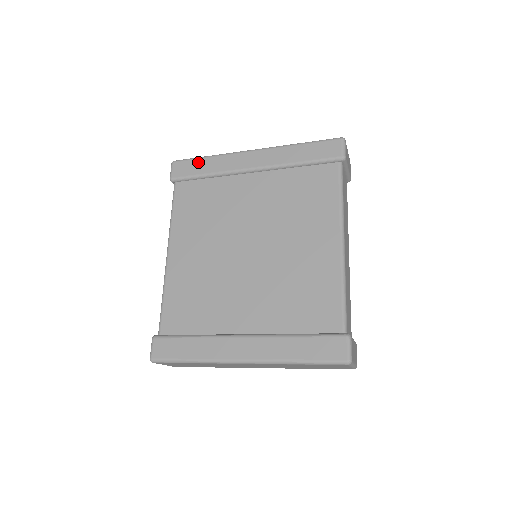
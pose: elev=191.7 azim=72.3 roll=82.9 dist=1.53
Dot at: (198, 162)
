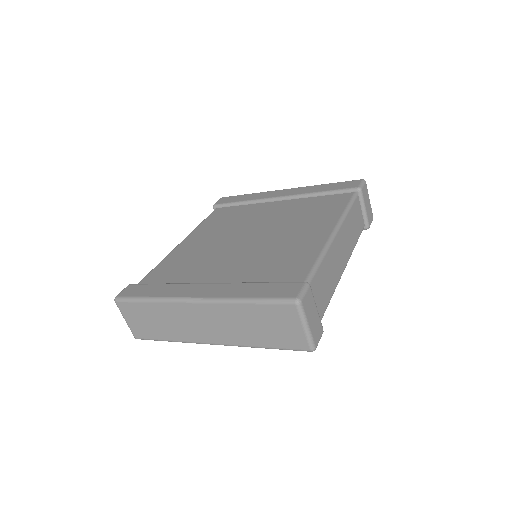
Dot at: (240, 196)
